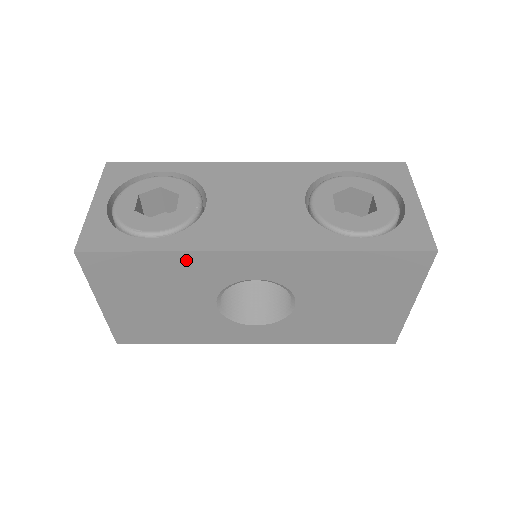
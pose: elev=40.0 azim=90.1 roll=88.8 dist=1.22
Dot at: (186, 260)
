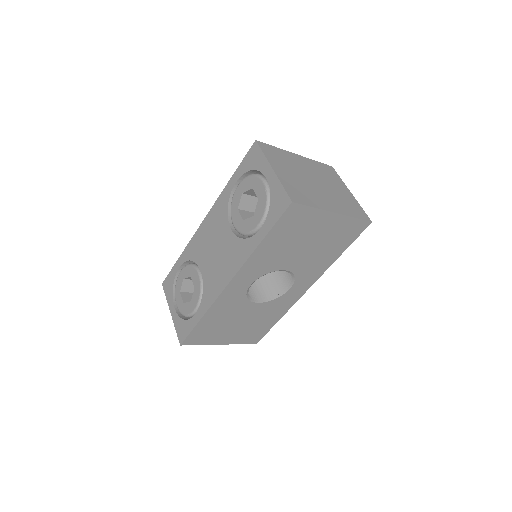
Dot at: (215, 310)
